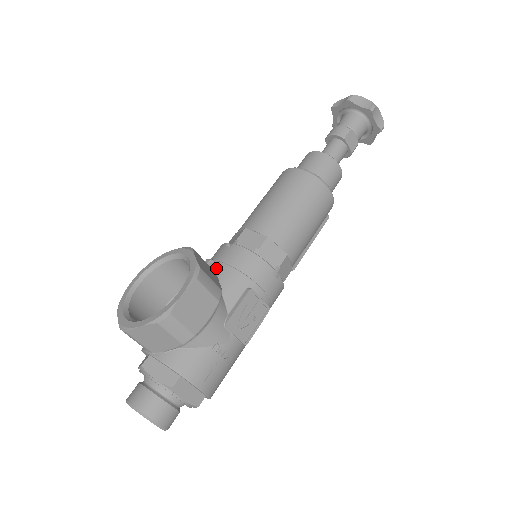
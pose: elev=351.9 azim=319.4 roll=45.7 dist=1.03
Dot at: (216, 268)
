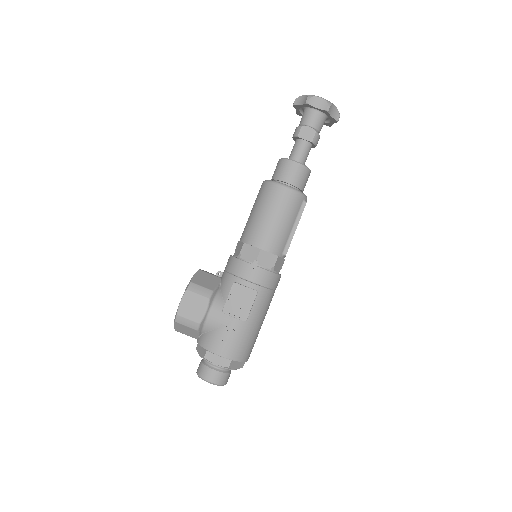
Dot at: (222, 276)
